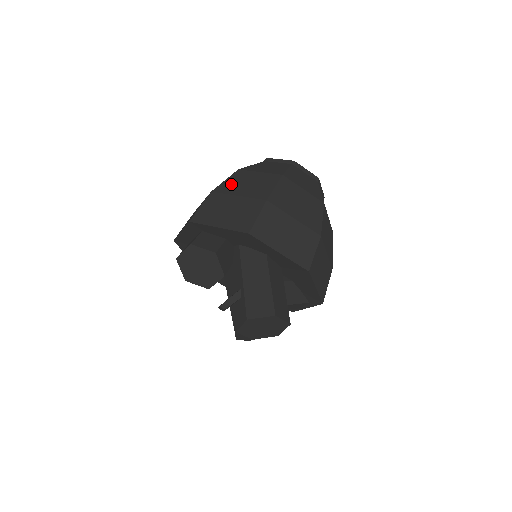
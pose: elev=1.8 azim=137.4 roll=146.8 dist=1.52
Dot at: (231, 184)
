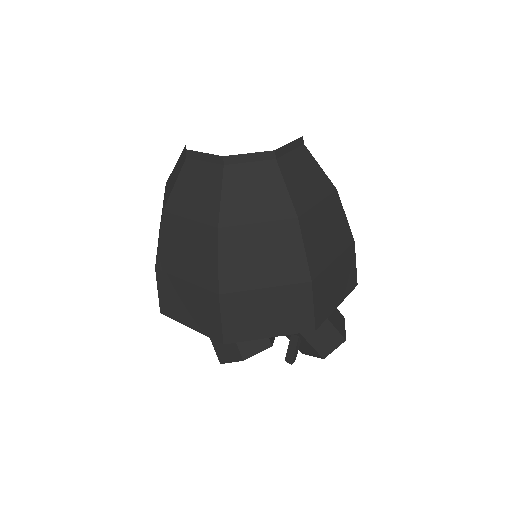
Dot at: (236, 268)
